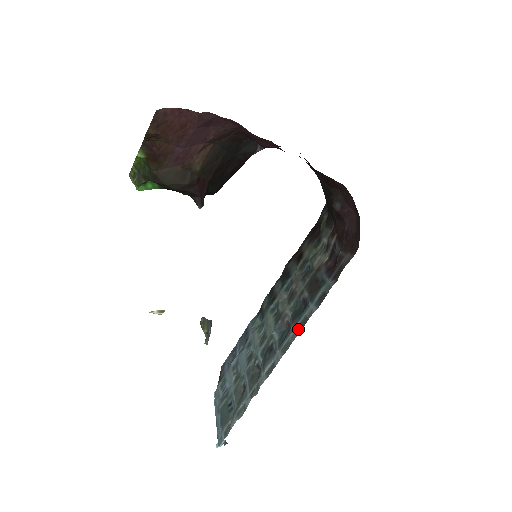
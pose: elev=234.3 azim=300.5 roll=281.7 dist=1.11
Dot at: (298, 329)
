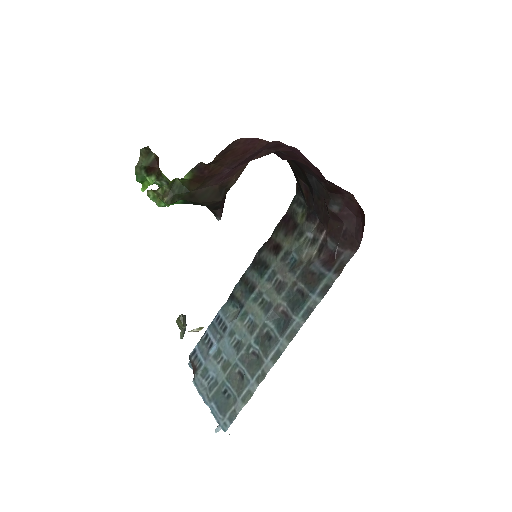
Dot at: (303, 318)
